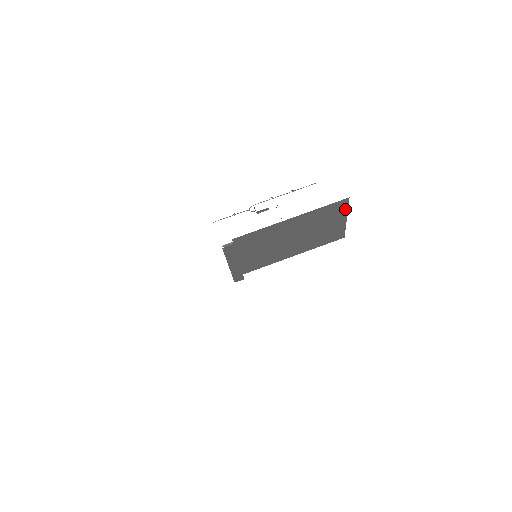
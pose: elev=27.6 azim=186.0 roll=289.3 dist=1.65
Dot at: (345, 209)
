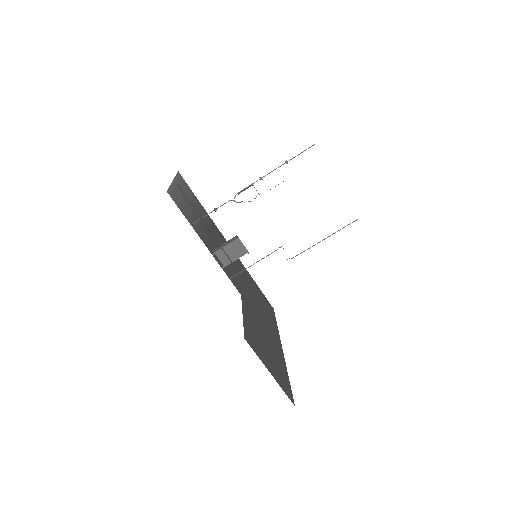
Dot at: occluded
